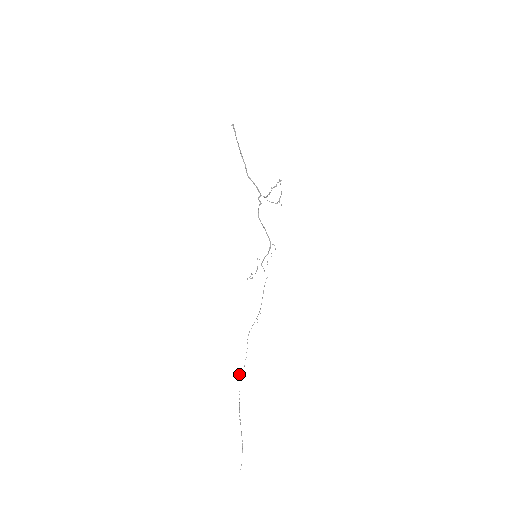
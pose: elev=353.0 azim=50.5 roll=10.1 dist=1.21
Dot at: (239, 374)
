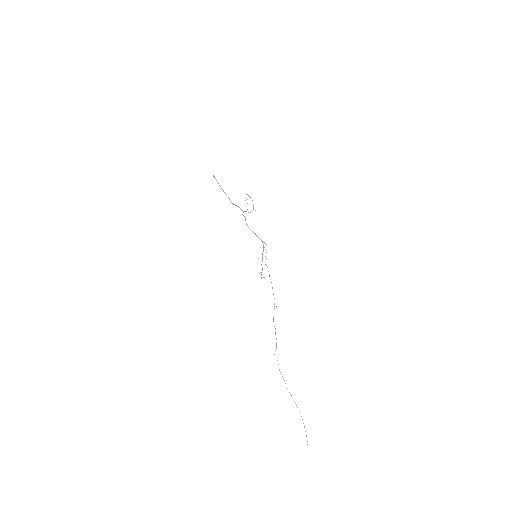
Dot at: occluded
